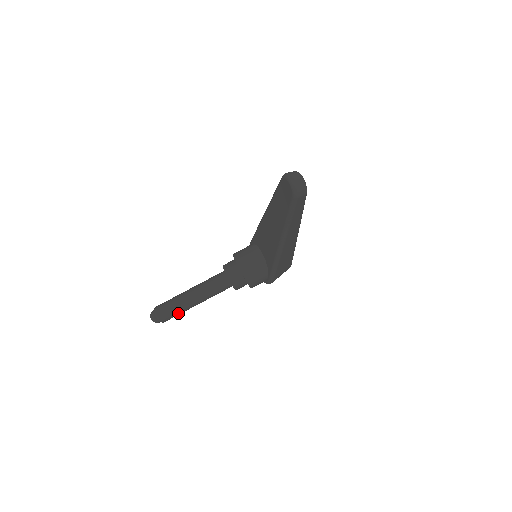
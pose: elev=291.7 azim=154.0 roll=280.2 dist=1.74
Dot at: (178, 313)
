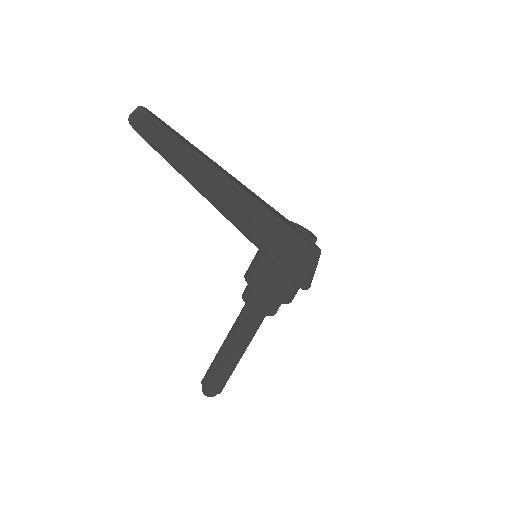
Dot at: (222, 374)
